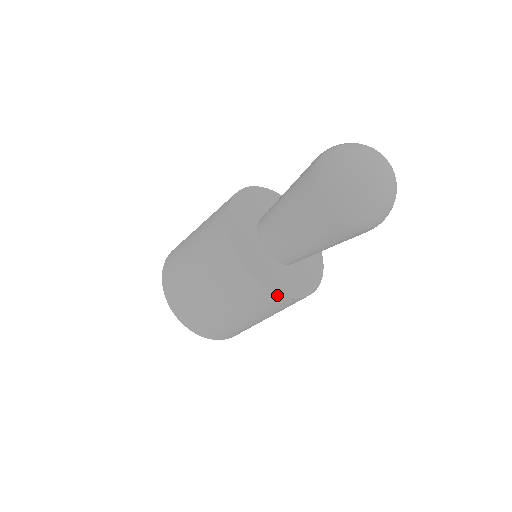
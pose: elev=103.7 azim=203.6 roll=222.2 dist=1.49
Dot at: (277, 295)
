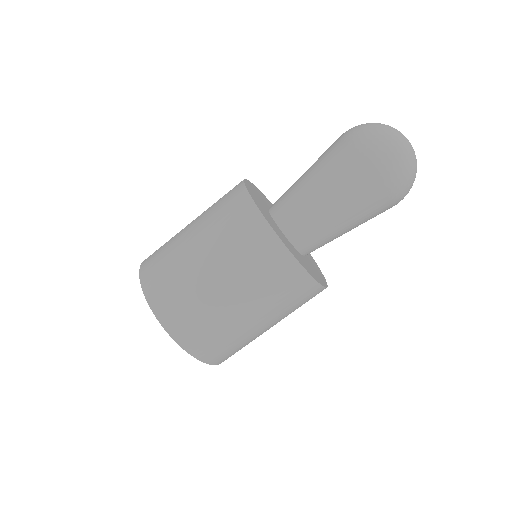
Dot at: (317, 284)
